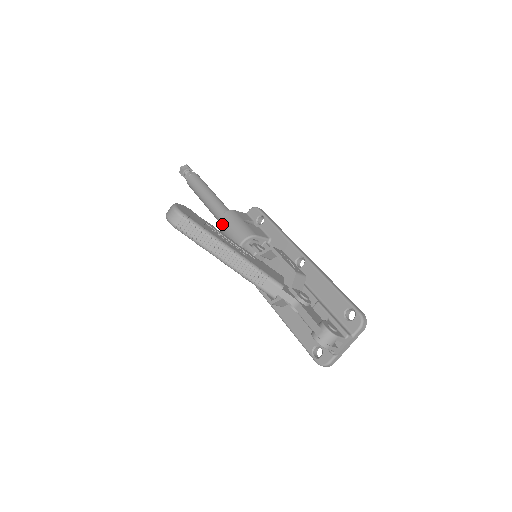
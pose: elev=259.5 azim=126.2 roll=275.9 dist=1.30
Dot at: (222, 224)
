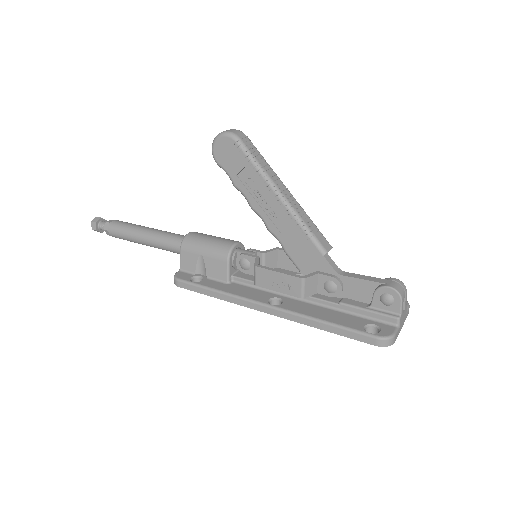
Dot at: (196, 235)
